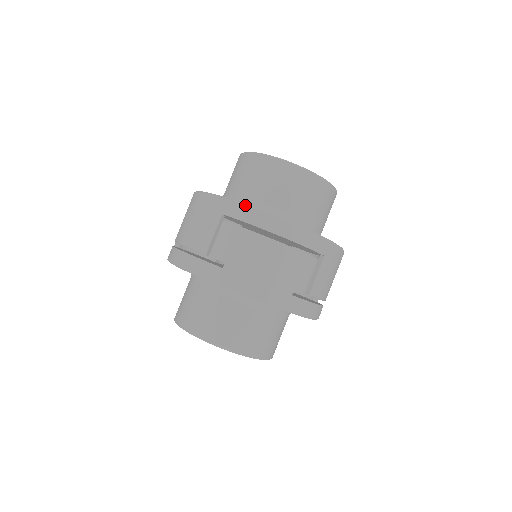
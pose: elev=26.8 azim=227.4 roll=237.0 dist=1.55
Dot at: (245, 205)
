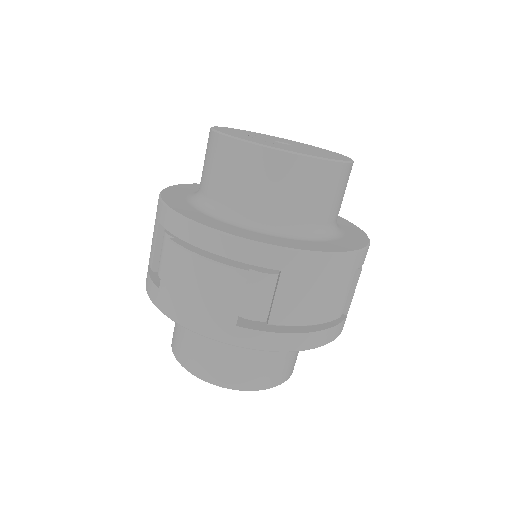
Dot at: (170, 210)
